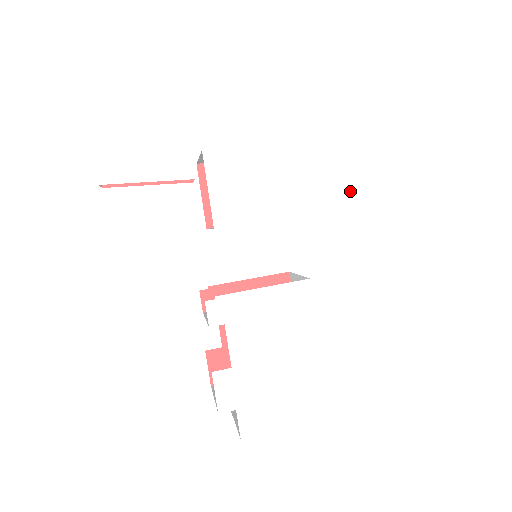
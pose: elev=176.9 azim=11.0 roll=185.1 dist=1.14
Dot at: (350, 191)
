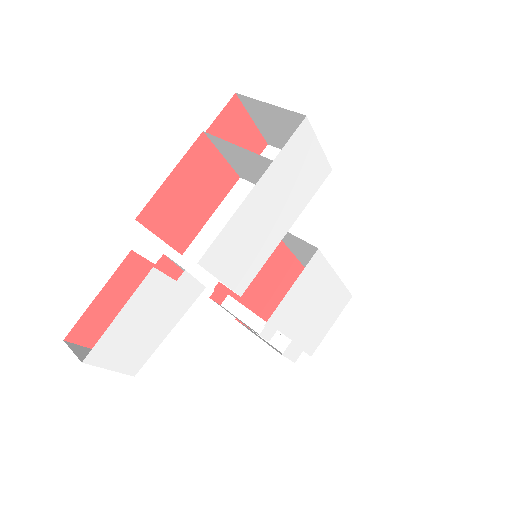
Dot at: (325, 162)
